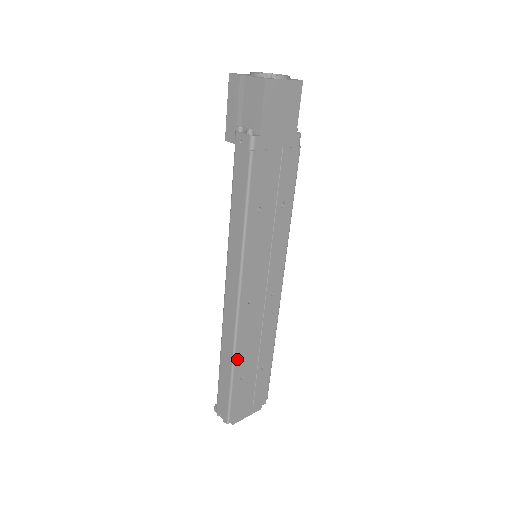
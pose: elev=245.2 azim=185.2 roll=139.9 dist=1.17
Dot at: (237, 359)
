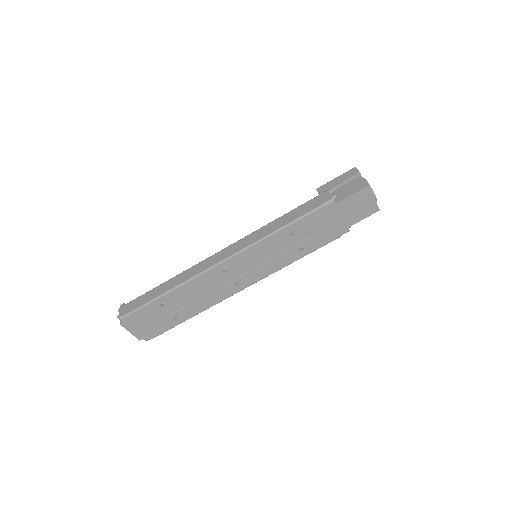
Dot at: (177, 290)
